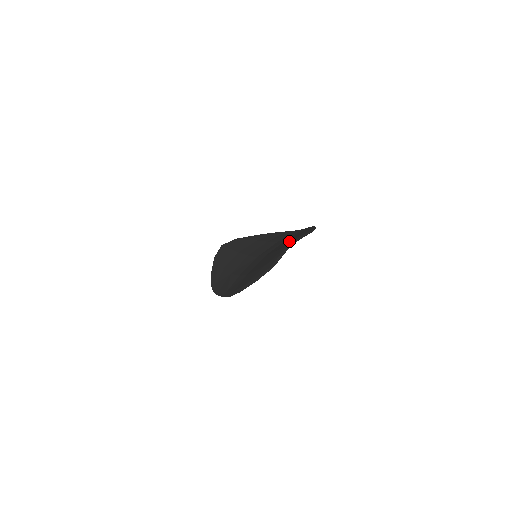
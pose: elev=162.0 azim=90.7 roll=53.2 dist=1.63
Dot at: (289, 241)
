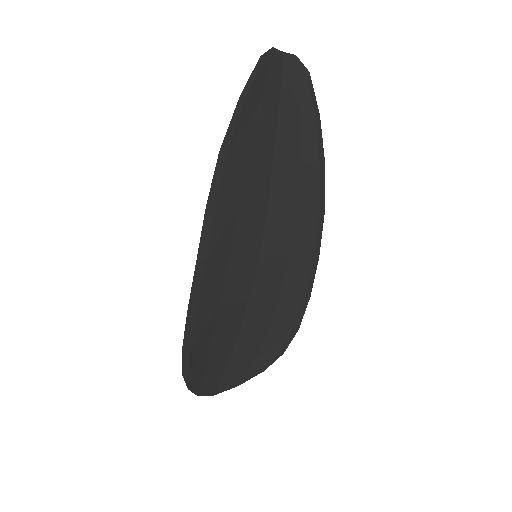
Dot at: (289, 134)
